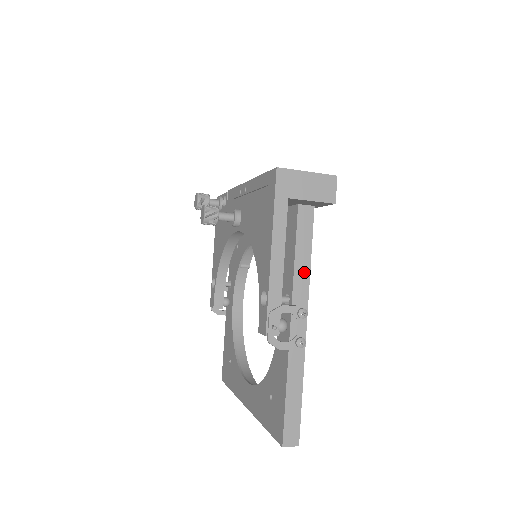
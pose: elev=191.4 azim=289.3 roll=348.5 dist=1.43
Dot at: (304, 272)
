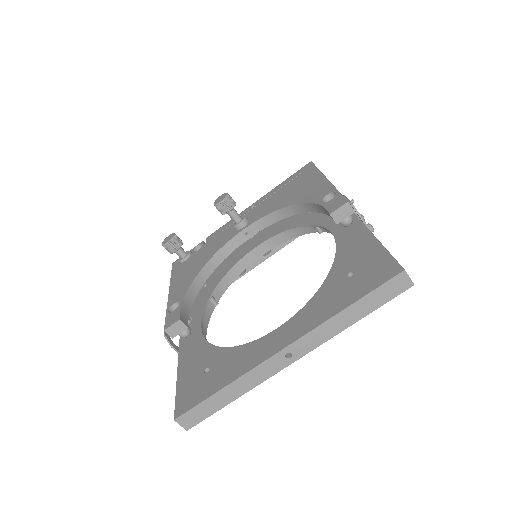
Dot at: occluded
